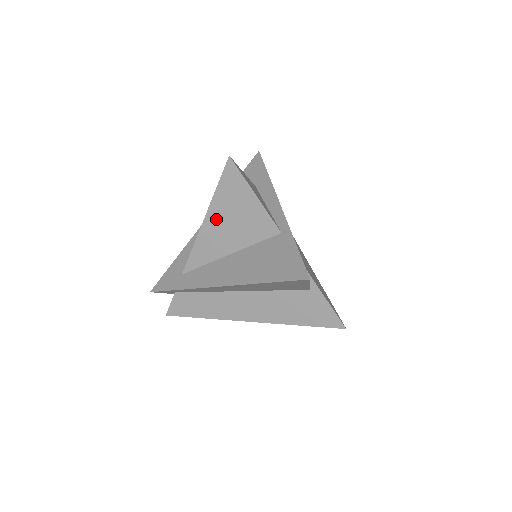
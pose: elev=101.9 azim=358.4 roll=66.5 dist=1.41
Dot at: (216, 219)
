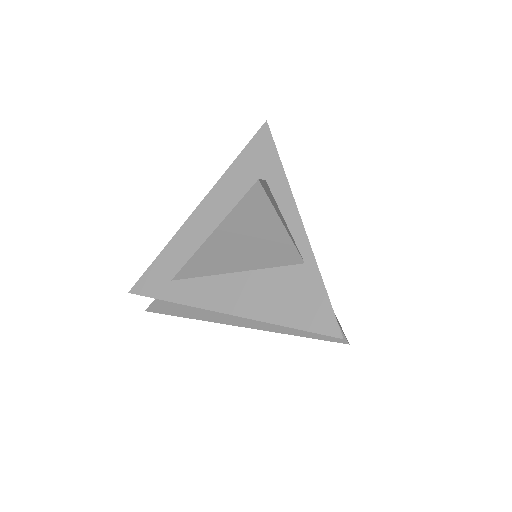
Dot at: (225, 239)
